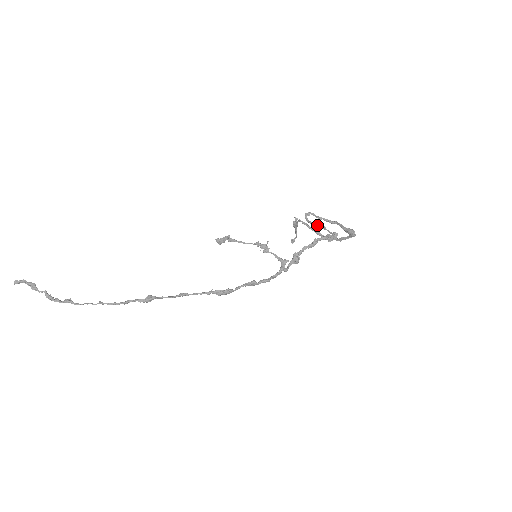
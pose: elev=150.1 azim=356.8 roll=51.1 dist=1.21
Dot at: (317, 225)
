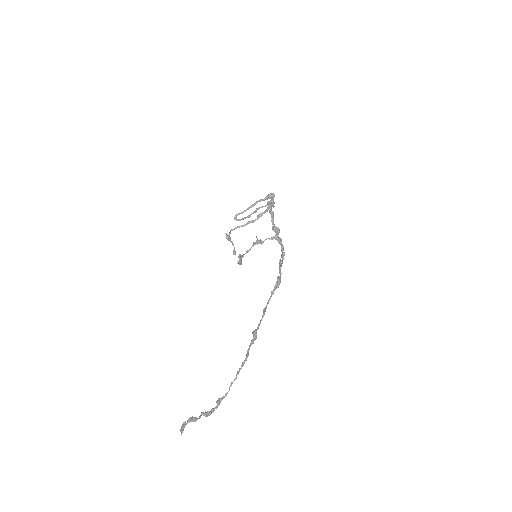
Dot at: (251, 214)
